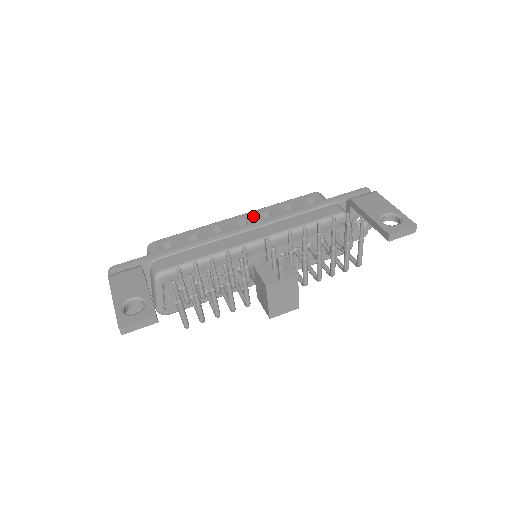
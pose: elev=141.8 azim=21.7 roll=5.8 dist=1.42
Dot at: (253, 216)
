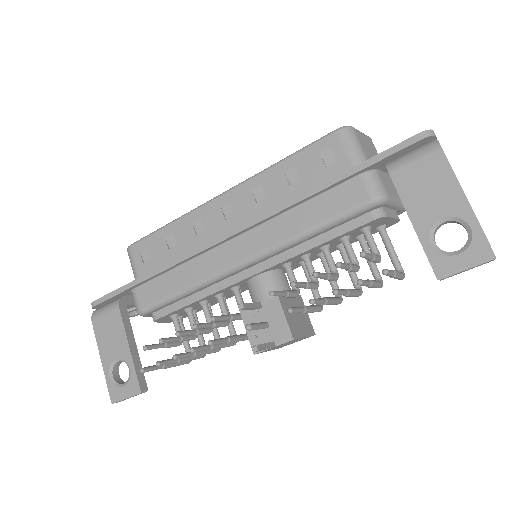
Dot at: (241, 197)
